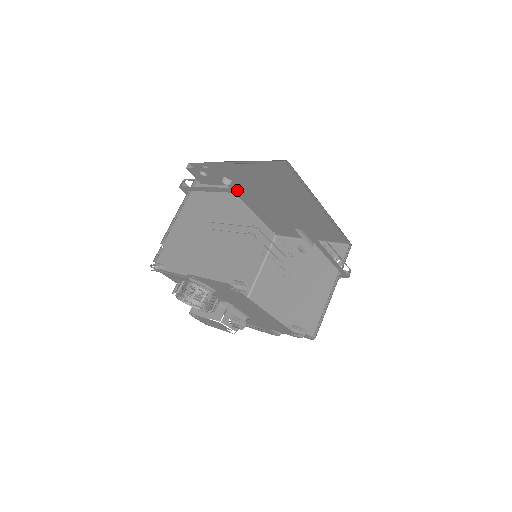
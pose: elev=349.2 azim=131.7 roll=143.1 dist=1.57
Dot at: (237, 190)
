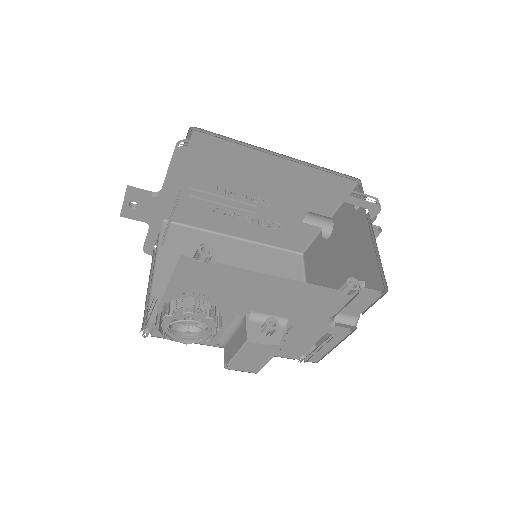
Dot at: (168, 190)
